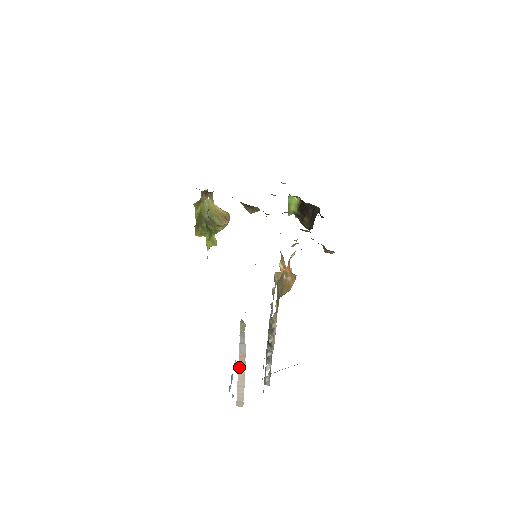
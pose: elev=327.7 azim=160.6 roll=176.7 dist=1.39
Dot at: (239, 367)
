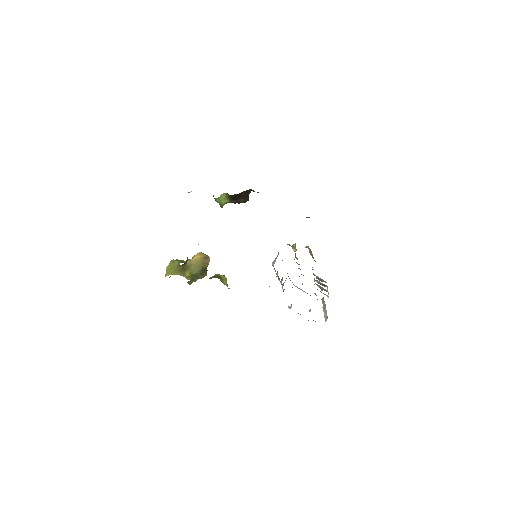
Dot at: (324, 311)
